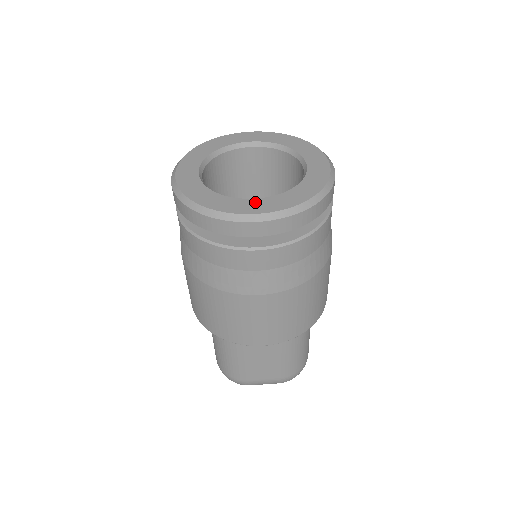
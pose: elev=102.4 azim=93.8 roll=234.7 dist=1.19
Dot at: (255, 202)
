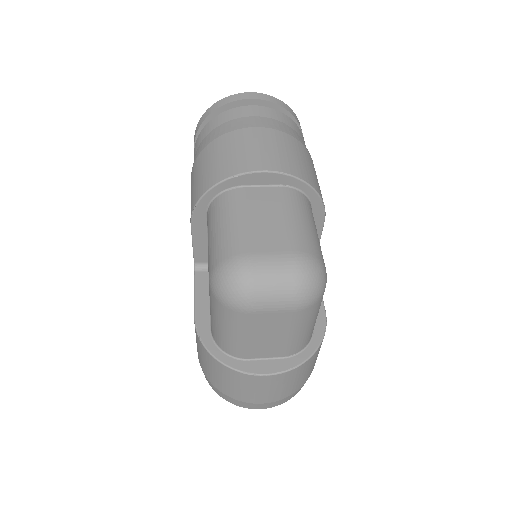
Dot at: occluded
